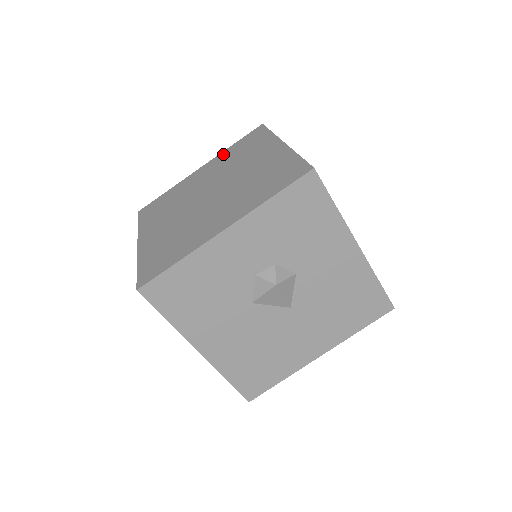
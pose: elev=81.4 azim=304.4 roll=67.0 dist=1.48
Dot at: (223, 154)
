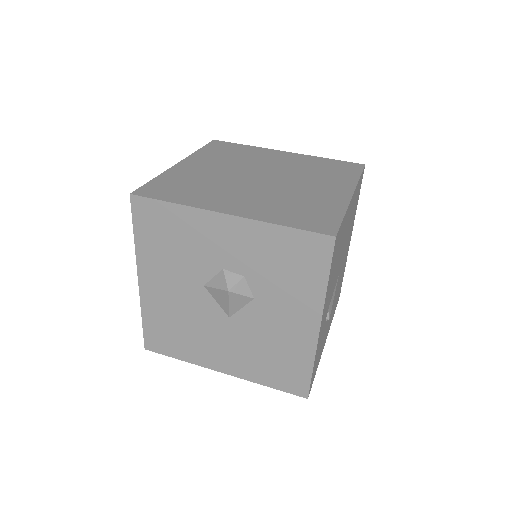
Dot at: (312, 158)
